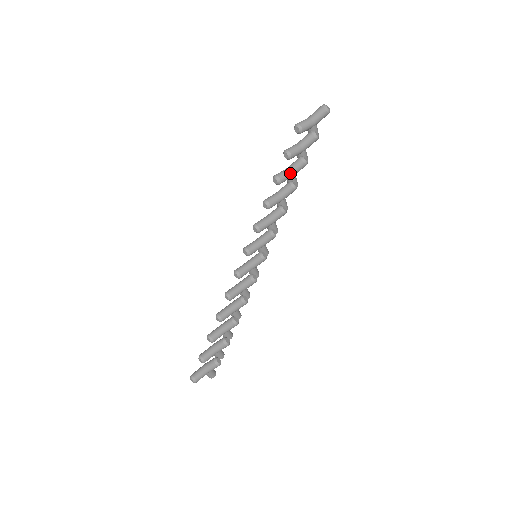
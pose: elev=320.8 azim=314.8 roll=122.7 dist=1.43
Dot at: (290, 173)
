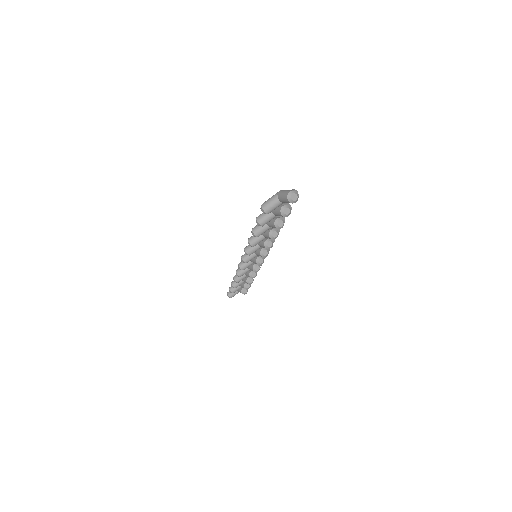
Dot at: (268, 227)
